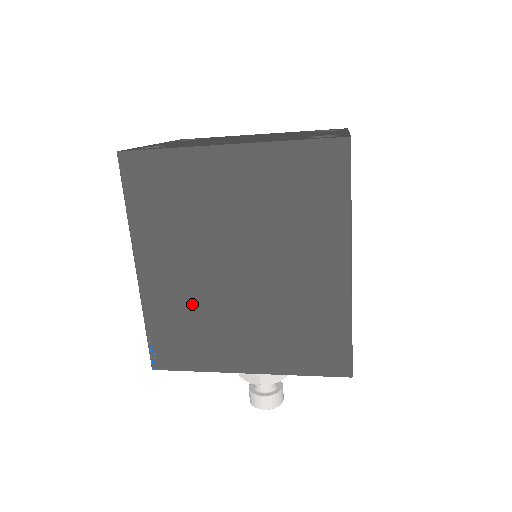
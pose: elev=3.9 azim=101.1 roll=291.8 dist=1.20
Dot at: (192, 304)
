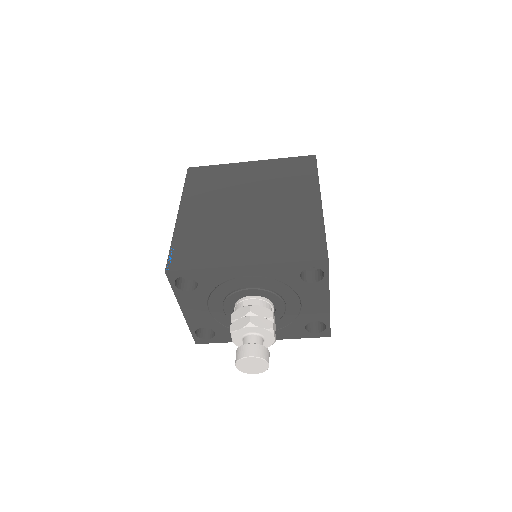
Dot at: (211, 227)
